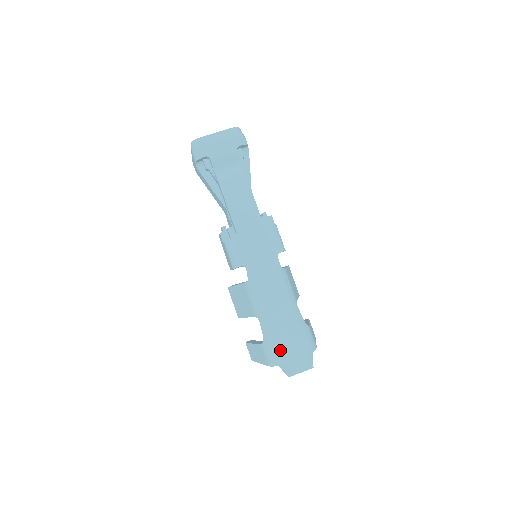
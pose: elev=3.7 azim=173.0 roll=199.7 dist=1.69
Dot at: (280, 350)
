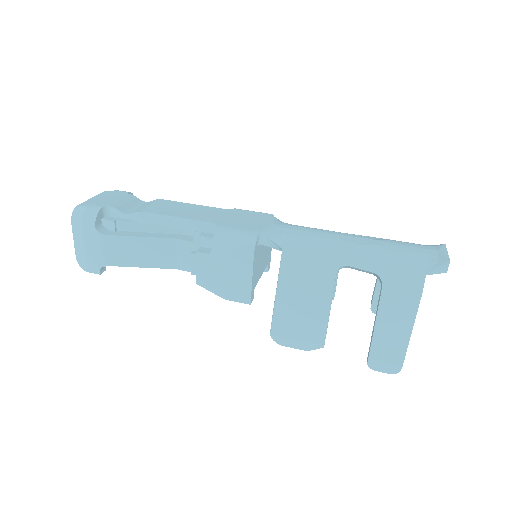
Dot at: (402, 256)
